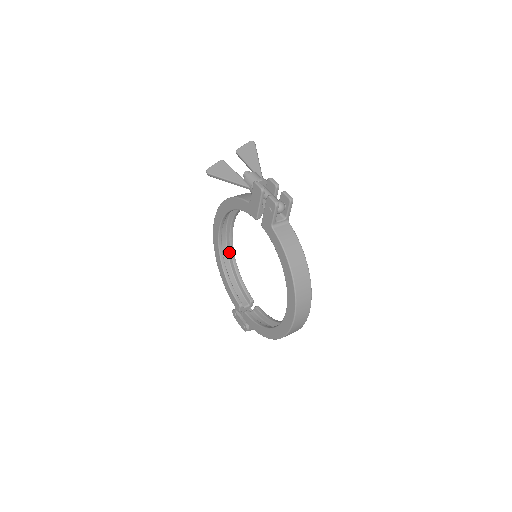
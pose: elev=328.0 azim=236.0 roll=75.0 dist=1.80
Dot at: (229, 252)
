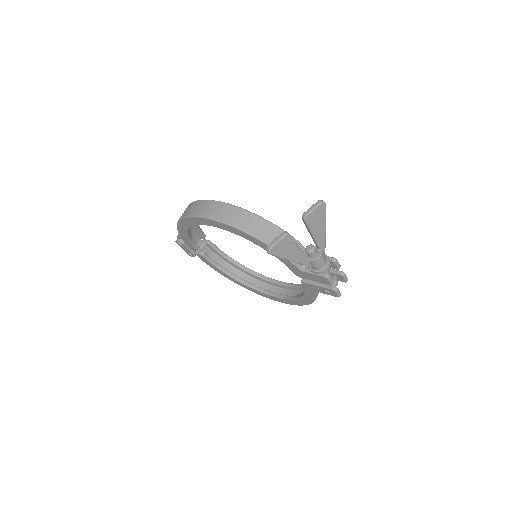
Dot at: occluded
